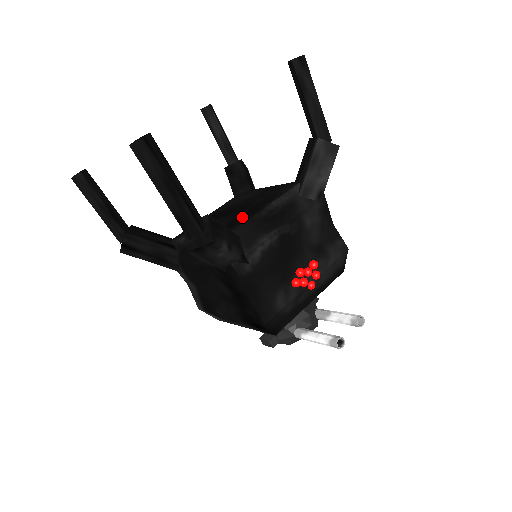
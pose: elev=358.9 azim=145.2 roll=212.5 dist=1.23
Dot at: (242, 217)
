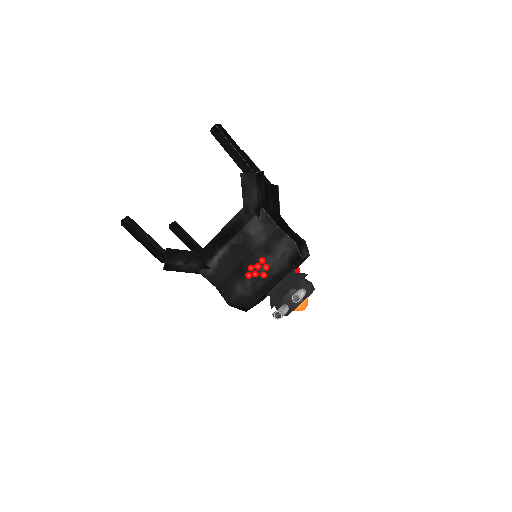
Dot at: occluded
